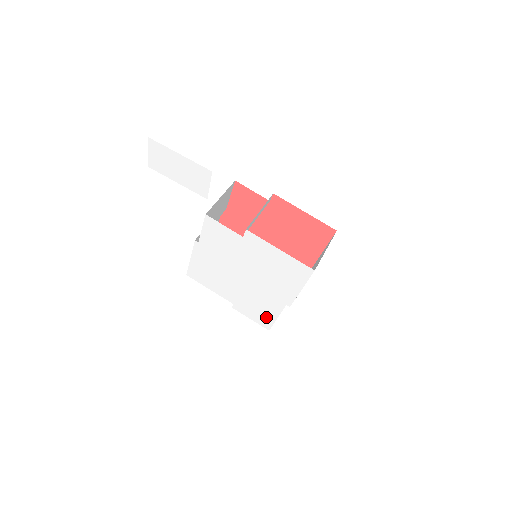
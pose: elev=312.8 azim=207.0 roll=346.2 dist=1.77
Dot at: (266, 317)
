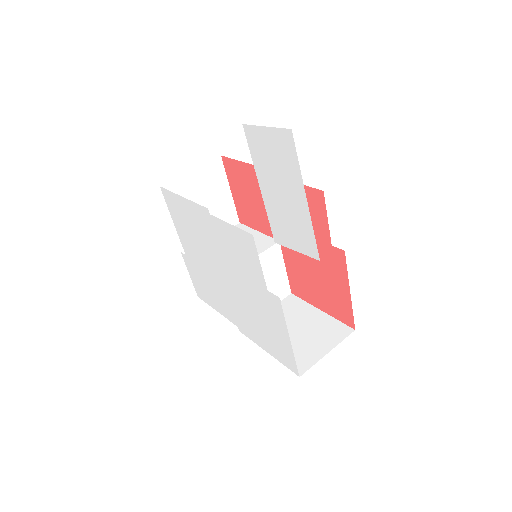
Dot at: (207, 297)
